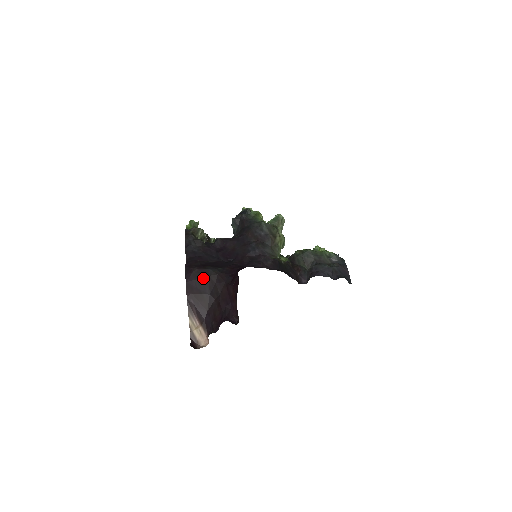
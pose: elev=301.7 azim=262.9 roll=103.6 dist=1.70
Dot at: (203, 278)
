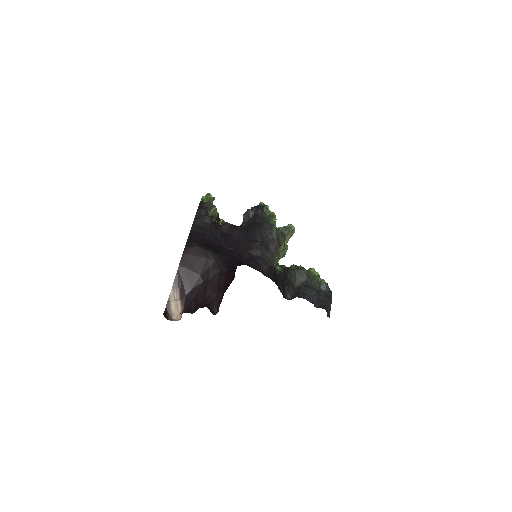
Dot at: (201, 257)
